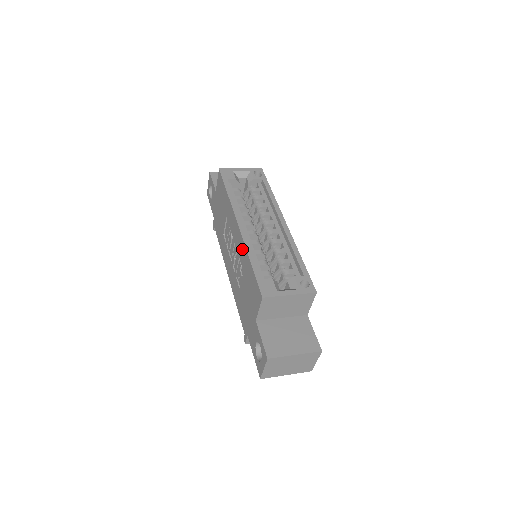
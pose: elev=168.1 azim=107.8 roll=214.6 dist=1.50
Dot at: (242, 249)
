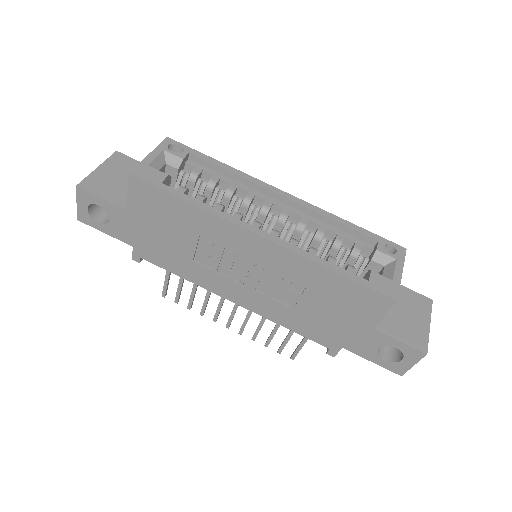
Dot at: (294, 263)
